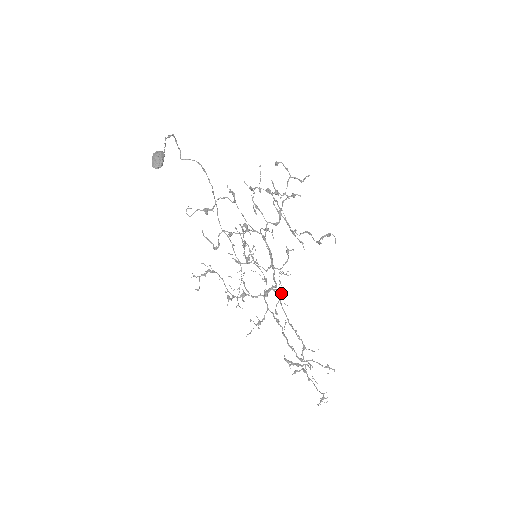
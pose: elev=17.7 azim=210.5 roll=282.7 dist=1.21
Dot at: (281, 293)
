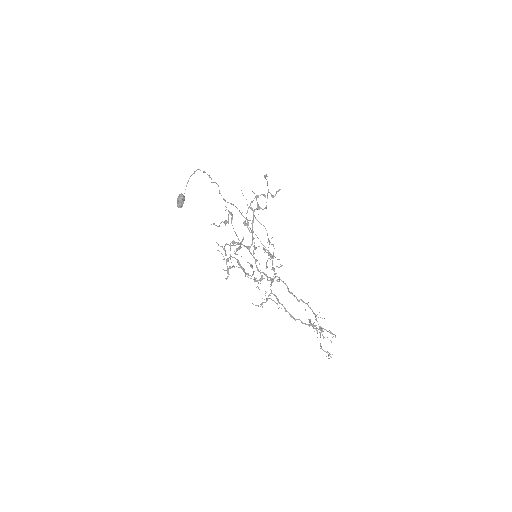
Dot at: occluded
